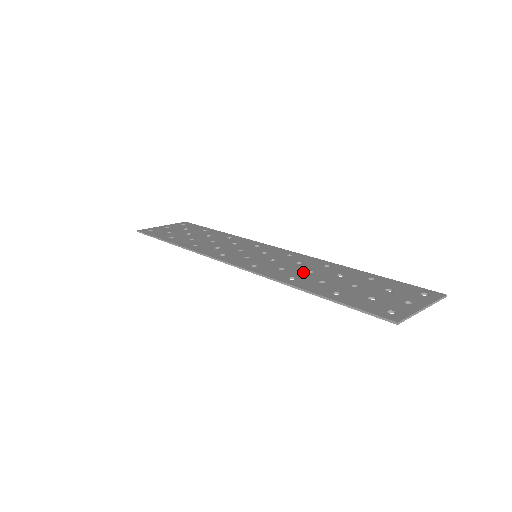
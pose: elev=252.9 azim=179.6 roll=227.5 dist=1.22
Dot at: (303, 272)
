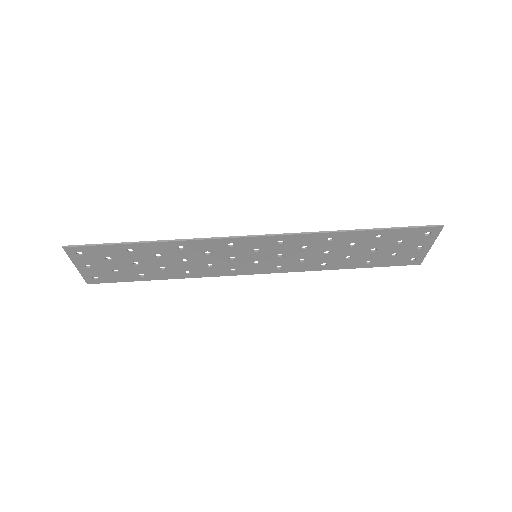
Dot at: (323, 248)
